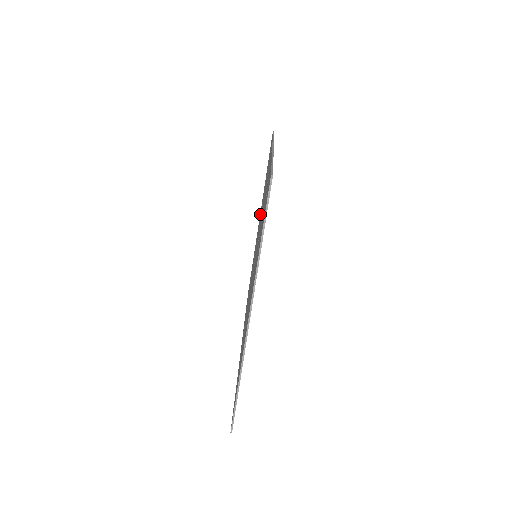
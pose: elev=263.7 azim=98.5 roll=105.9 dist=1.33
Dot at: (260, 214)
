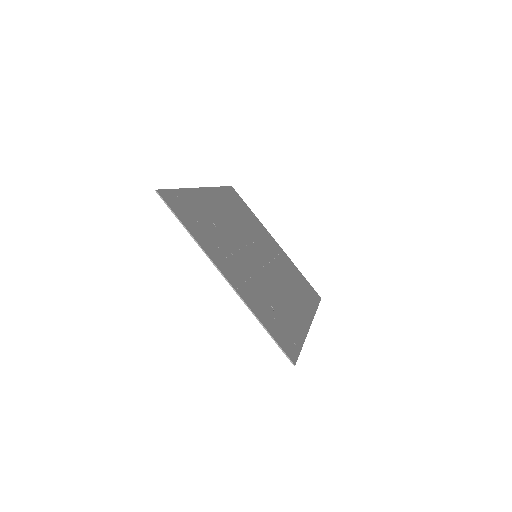
Dot at: (264, 237)
